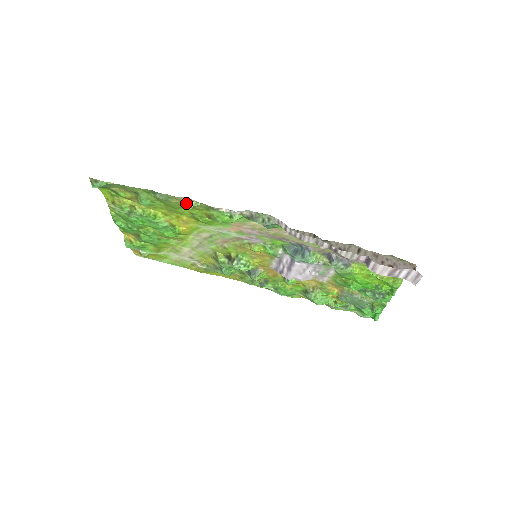
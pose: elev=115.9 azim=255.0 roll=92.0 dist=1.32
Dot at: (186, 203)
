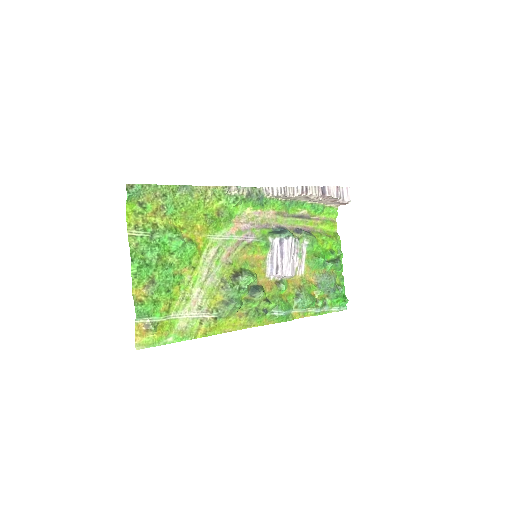
Dot at: (203, 198)
